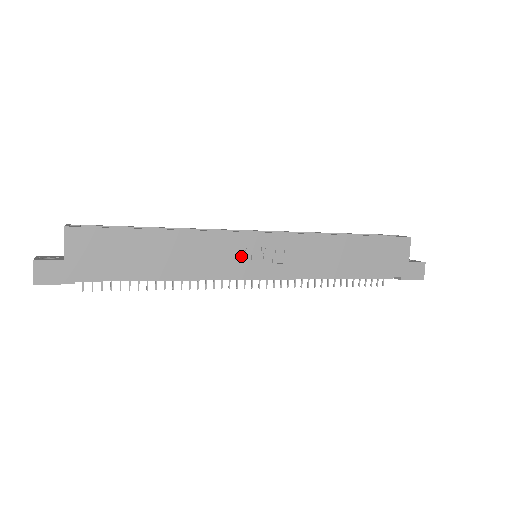
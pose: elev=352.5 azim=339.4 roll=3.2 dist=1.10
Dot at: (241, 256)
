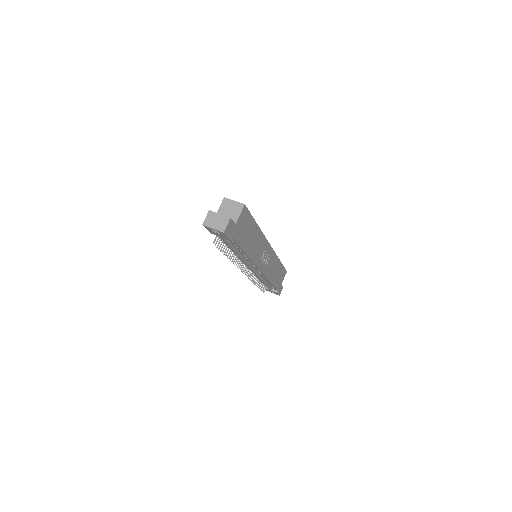
Dot at: (262, 255)
